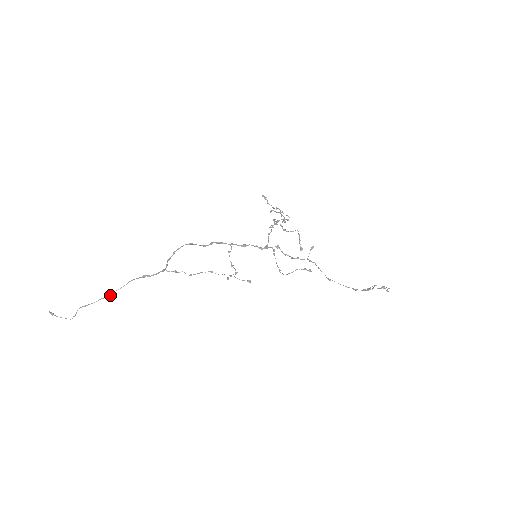
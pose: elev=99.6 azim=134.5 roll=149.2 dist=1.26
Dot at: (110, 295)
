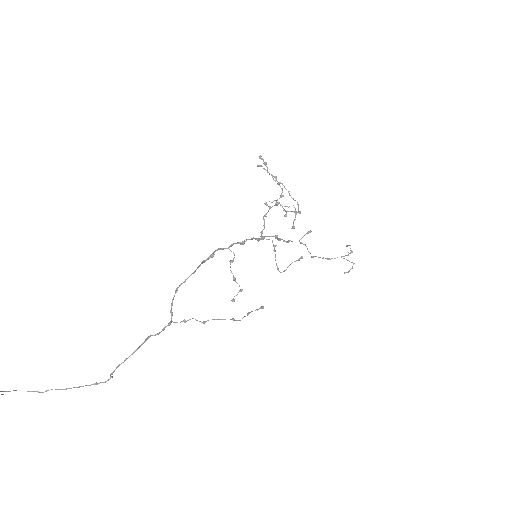
Dot at: (109, 379)
